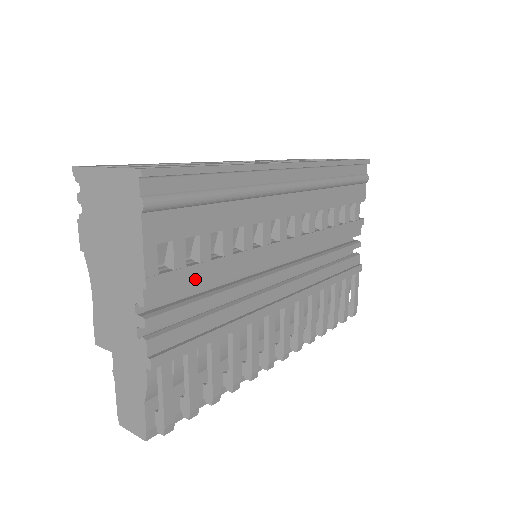
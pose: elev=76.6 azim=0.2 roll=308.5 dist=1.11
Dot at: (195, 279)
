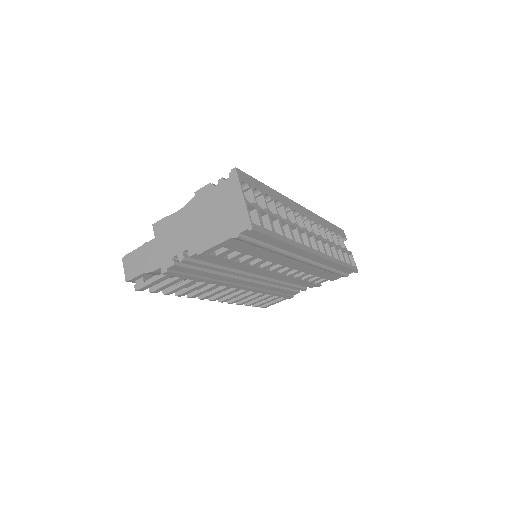
Dot at: (219, 261)
